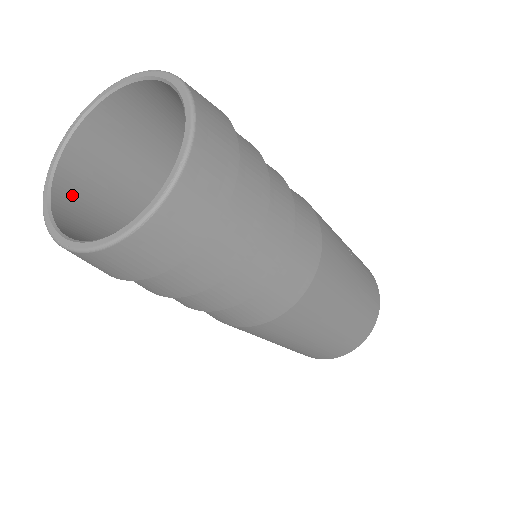
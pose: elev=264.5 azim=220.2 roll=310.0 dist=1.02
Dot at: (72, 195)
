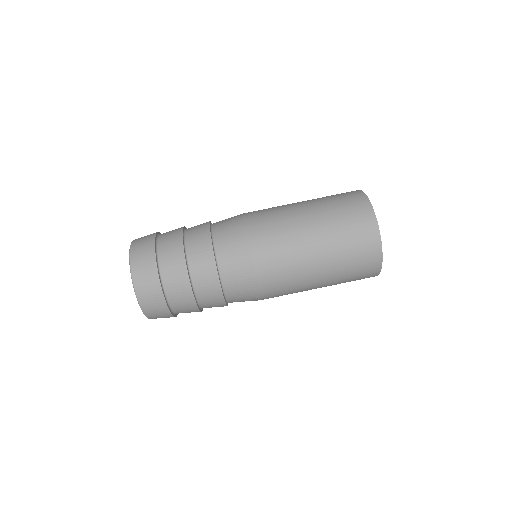
Dot at: occluded
